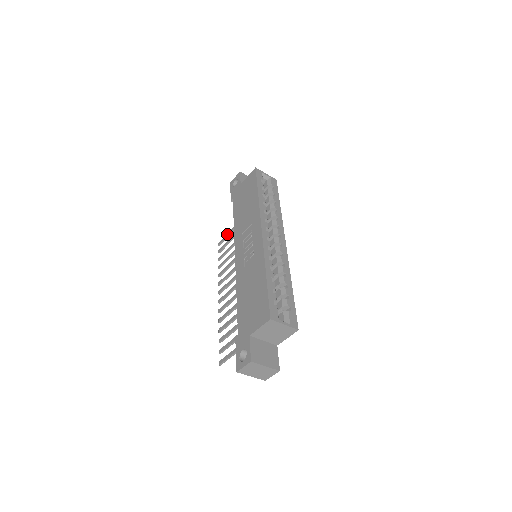
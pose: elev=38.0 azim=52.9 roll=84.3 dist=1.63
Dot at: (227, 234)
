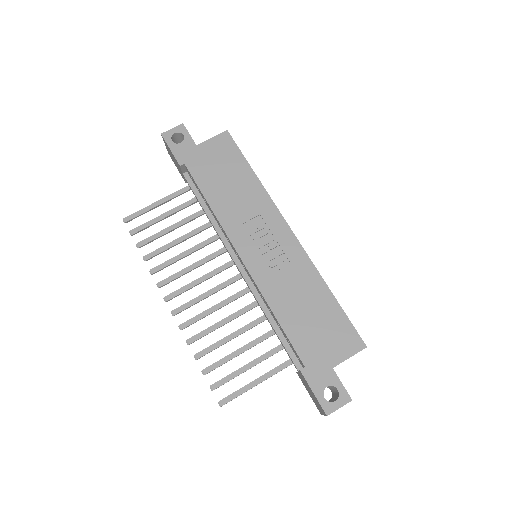
Dot at: (146, 208)
